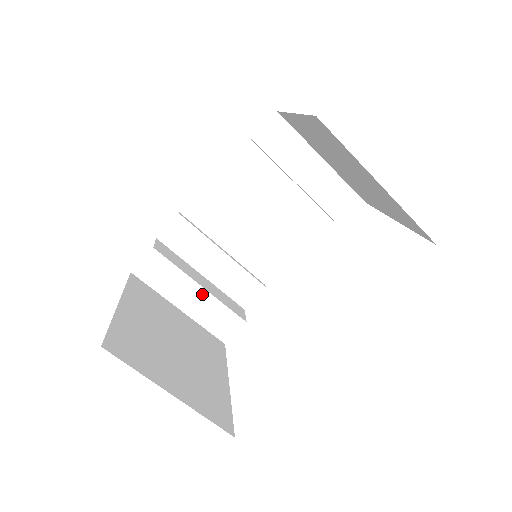
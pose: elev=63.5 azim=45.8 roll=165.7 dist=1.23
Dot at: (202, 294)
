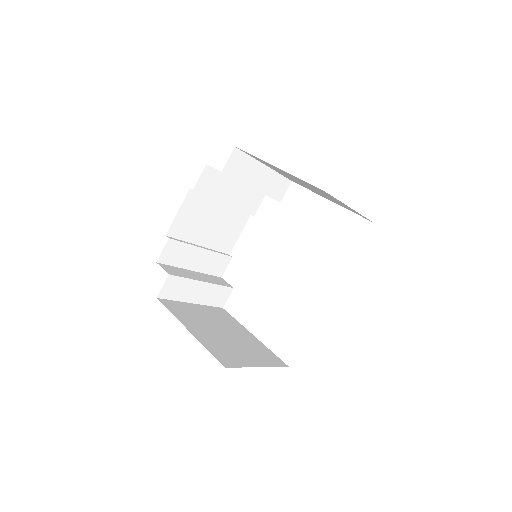
Dot at: (205, 286)
